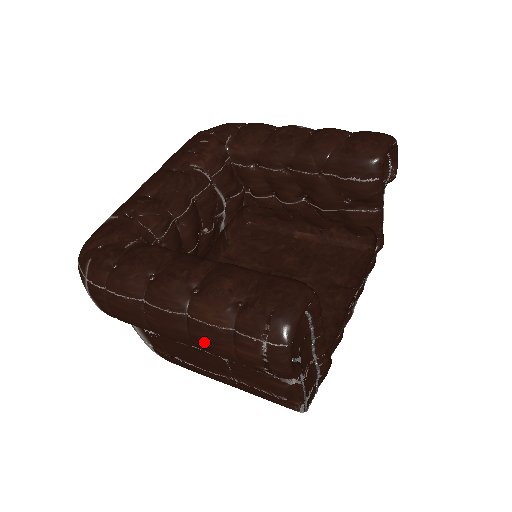
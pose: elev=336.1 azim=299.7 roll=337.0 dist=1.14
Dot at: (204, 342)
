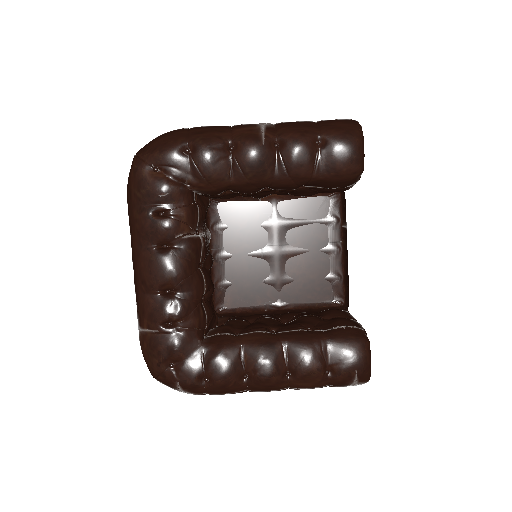
Dot at: occluded
